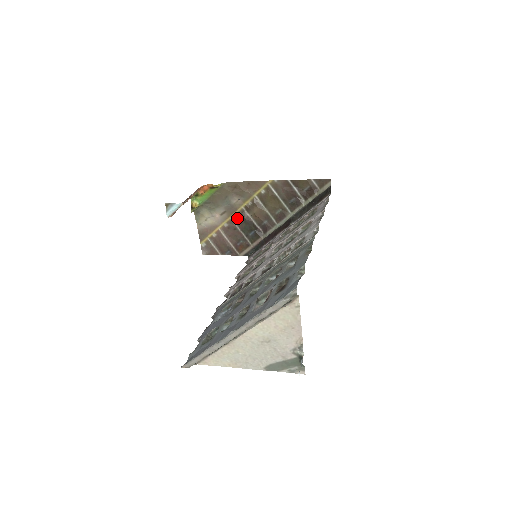
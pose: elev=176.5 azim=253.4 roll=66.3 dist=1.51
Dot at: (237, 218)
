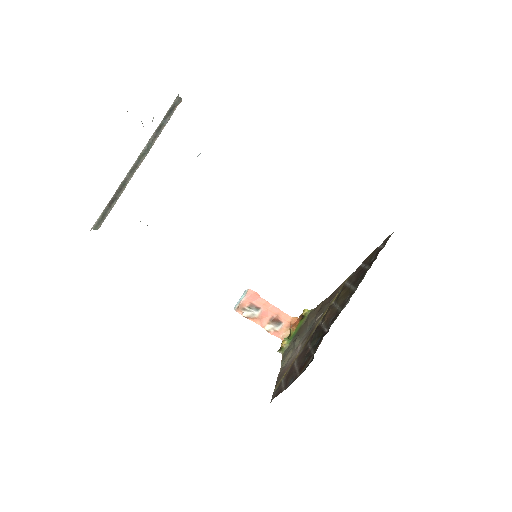
Dot at: occluded
